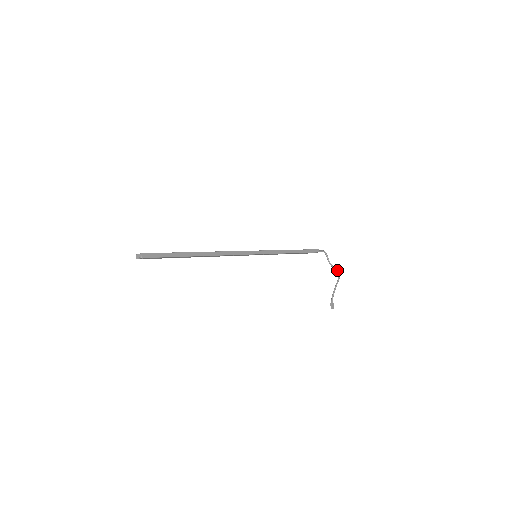
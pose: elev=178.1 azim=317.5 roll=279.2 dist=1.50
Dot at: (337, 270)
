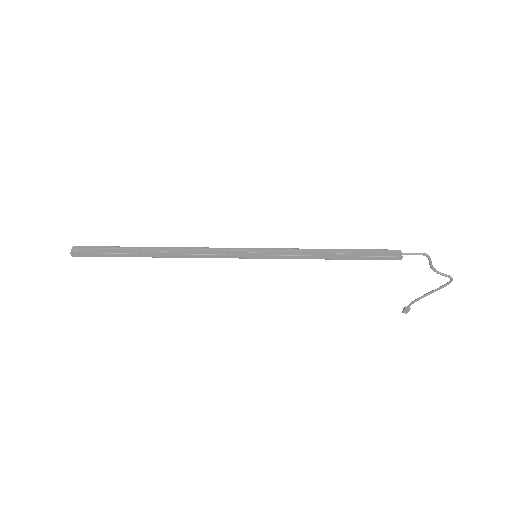
Dot at: (447, 276)
